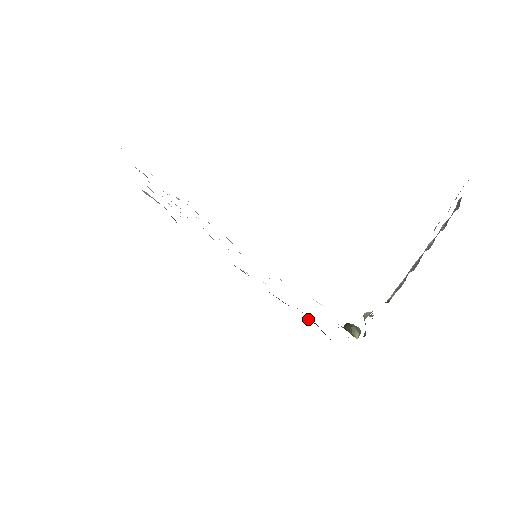
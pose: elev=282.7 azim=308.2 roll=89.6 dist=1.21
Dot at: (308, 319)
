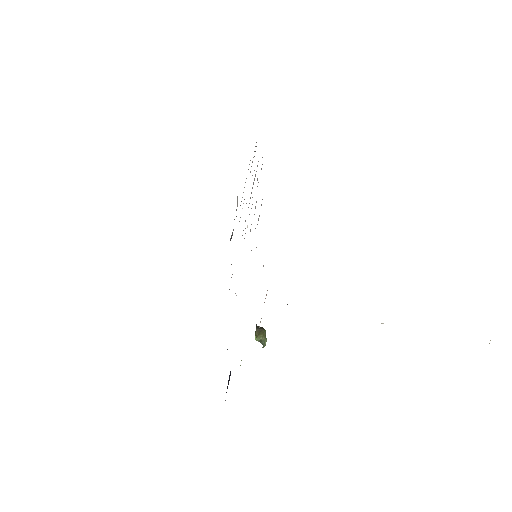
Dot at: occluded
